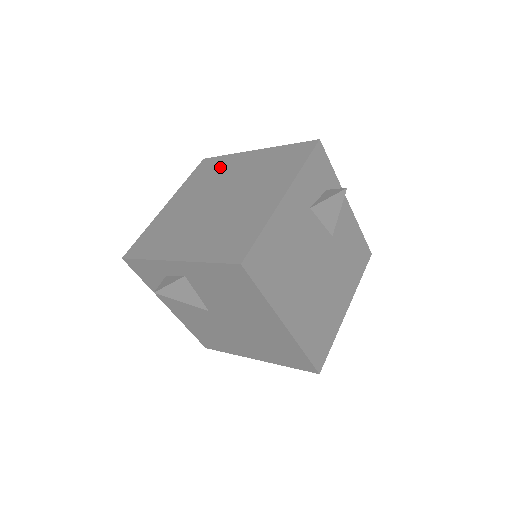
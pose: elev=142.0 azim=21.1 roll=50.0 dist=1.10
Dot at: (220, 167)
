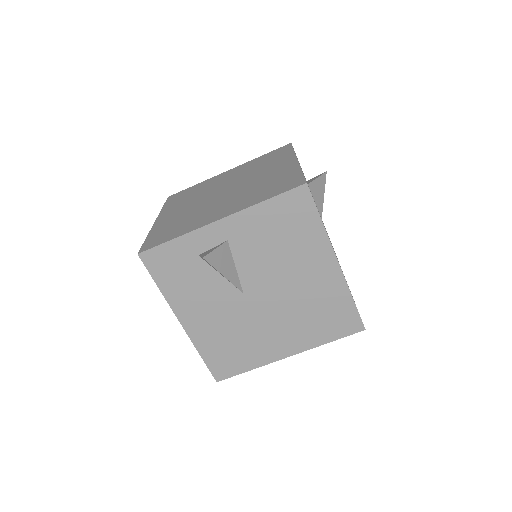
Dot at: (198, 188)
